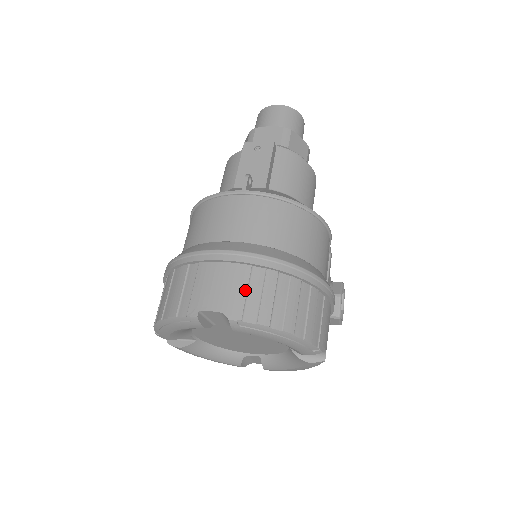
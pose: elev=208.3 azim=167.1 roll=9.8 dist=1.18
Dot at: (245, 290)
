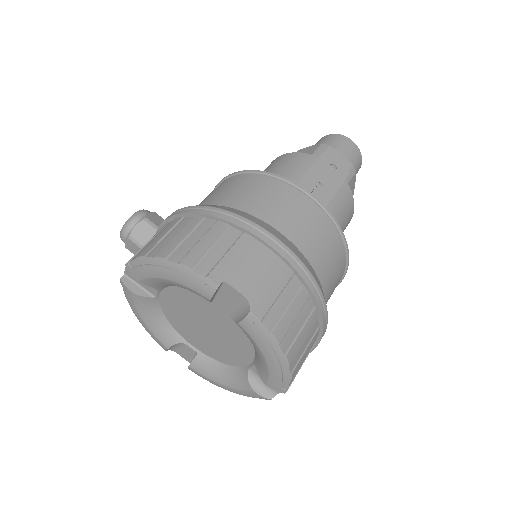
Dot at: (278, 292)
